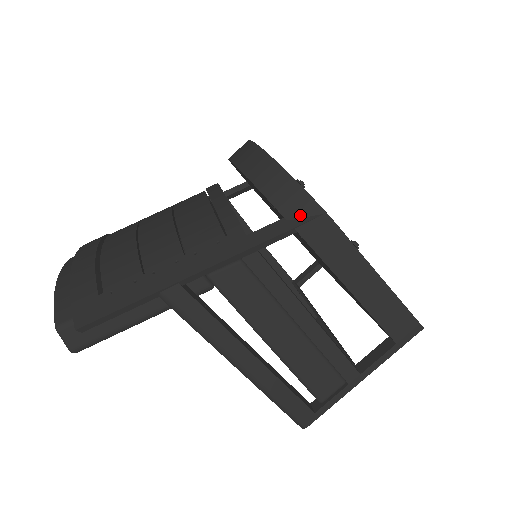
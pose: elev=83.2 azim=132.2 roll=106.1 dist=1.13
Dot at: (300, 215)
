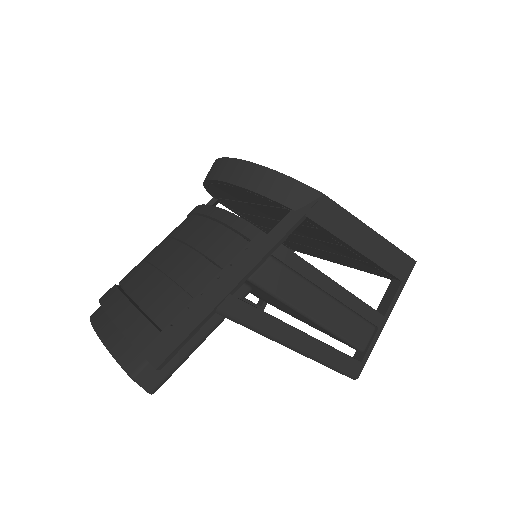
Dot at: (304, 203)
